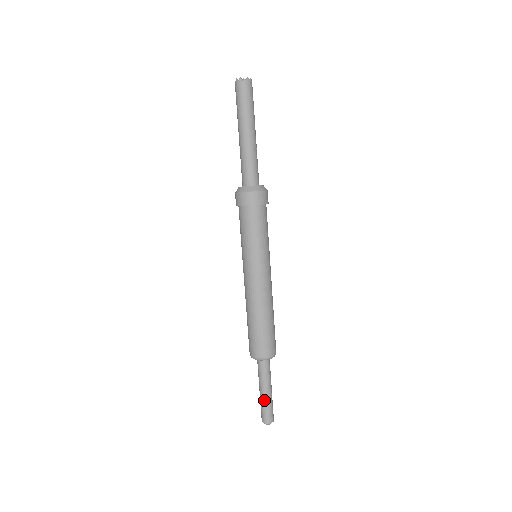
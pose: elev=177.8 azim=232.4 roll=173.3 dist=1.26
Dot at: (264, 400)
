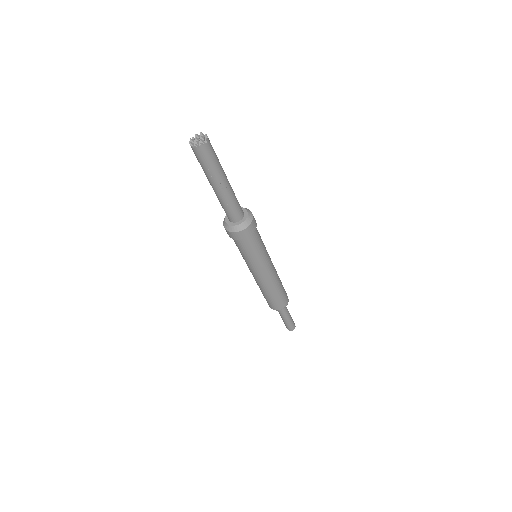
Dot at: (283, 320)
